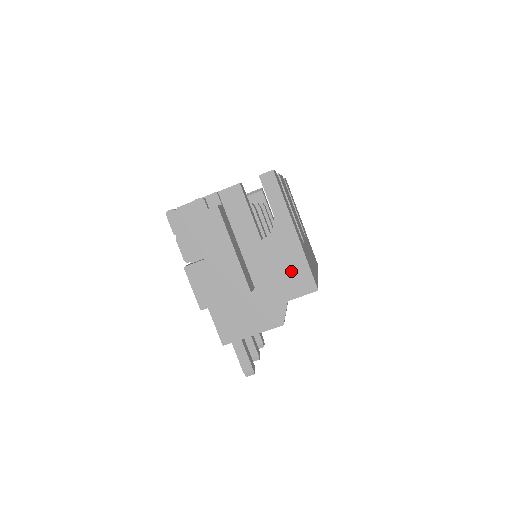
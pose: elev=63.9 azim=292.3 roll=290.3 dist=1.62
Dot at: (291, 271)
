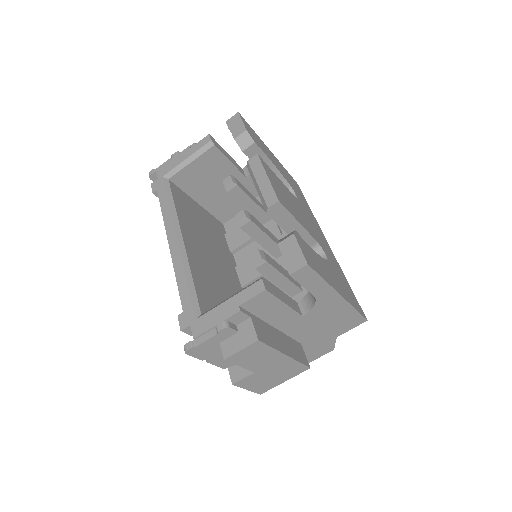
Dot at: (338, 321)
